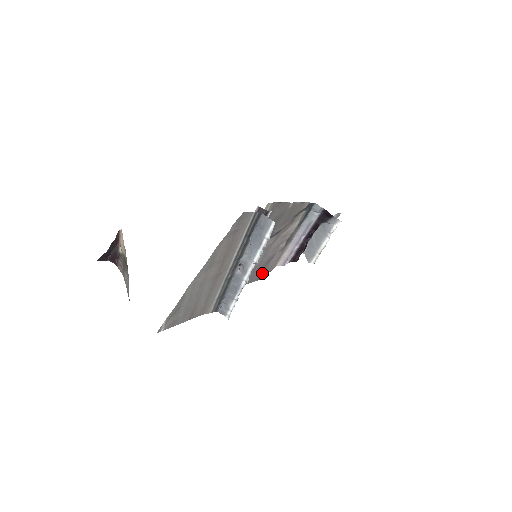
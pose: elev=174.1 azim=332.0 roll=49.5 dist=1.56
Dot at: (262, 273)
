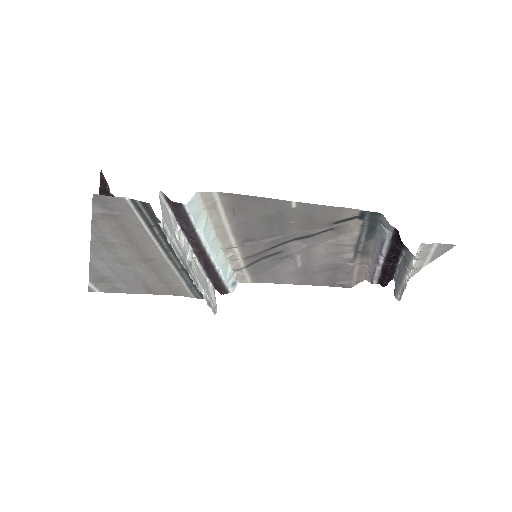
Dot at: (335, 280)
